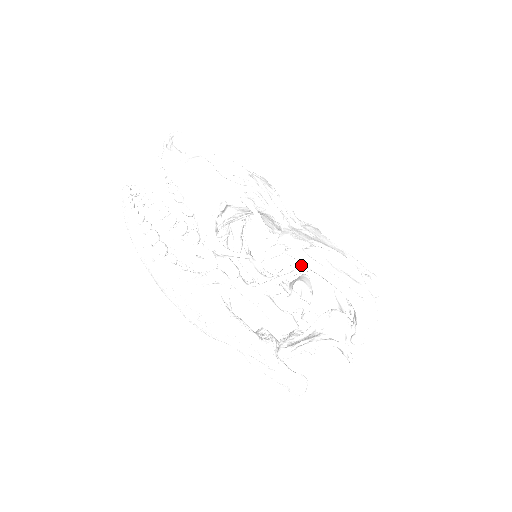
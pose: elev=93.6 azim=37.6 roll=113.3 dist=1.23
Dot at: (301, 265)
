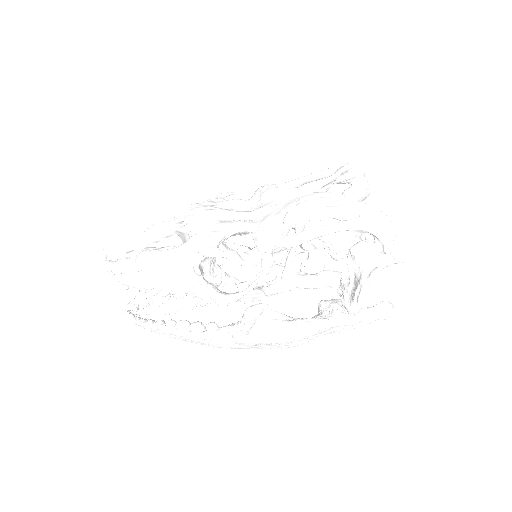
Dot at: occluded
